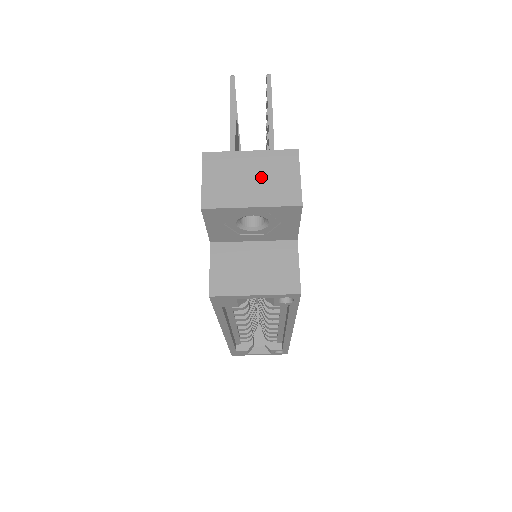
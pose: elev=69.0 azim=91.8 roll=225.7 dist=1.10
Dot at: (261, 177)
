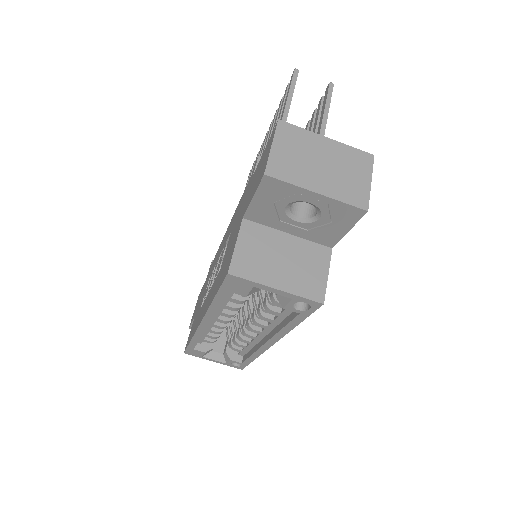
Dot at: (333, 167)
